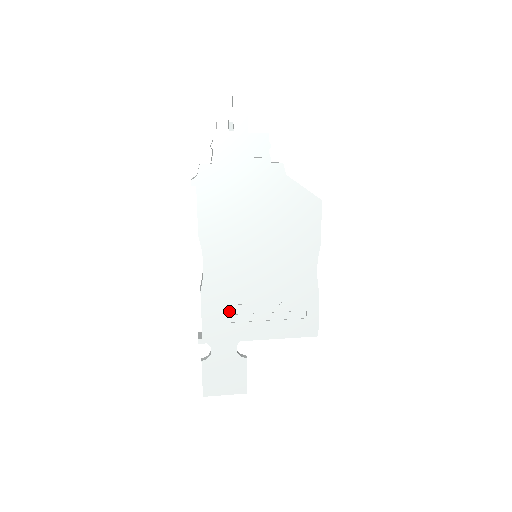
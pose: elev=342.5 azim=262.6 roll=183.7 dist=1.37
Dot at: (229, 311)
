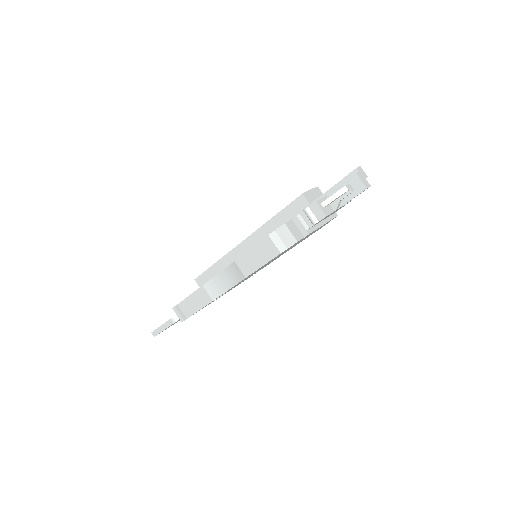
Dot at: occluded
